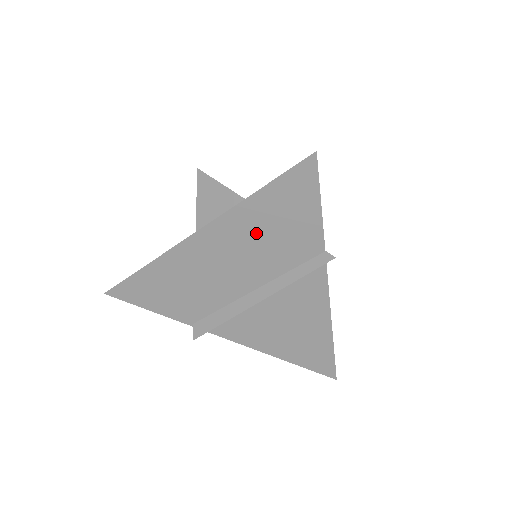
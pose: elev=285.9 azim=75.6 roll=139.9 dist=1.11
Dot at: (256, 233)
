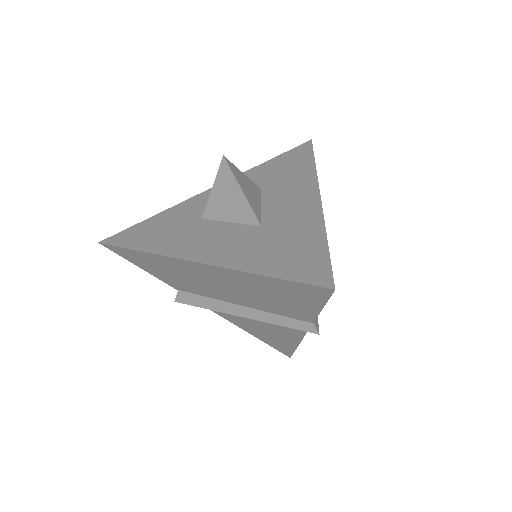
Dot at: (254, 289)
